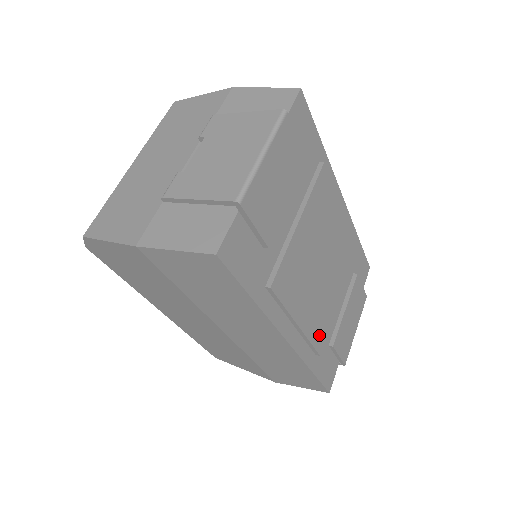
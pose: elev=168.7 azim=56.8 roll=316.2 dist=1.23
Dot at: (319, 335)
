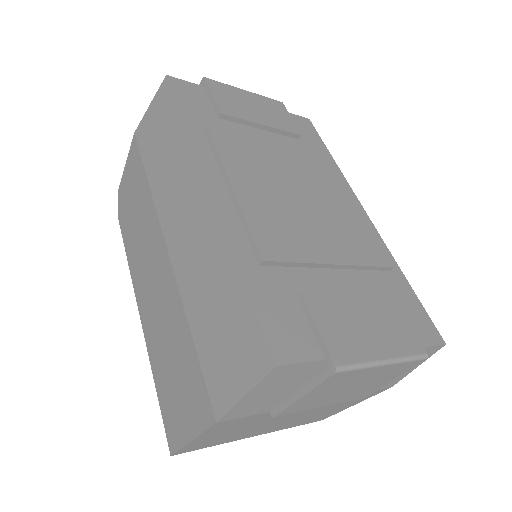
Dot at: (270, 240)
